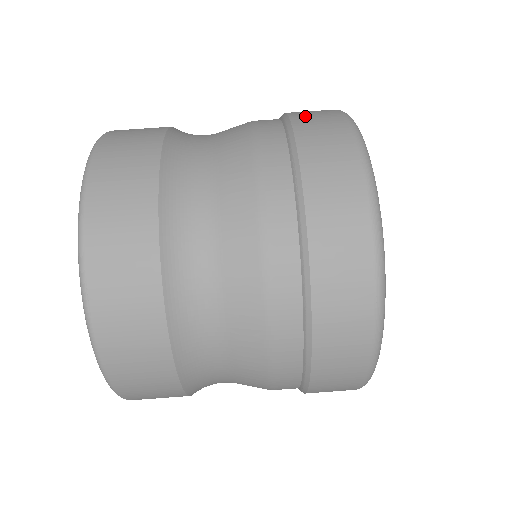
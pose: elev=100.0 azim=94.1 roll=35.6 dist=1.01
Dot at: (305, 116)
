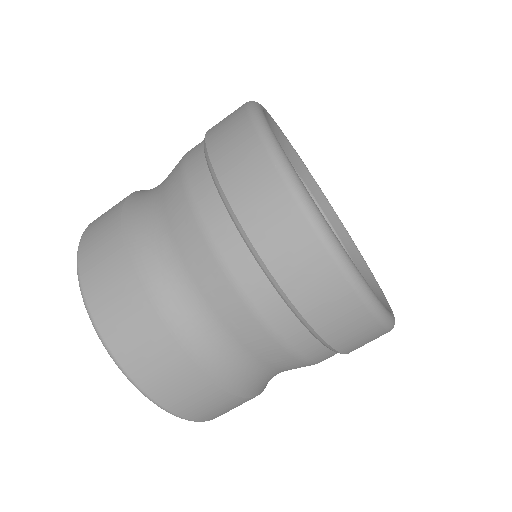
Dot at: (262, 228)
